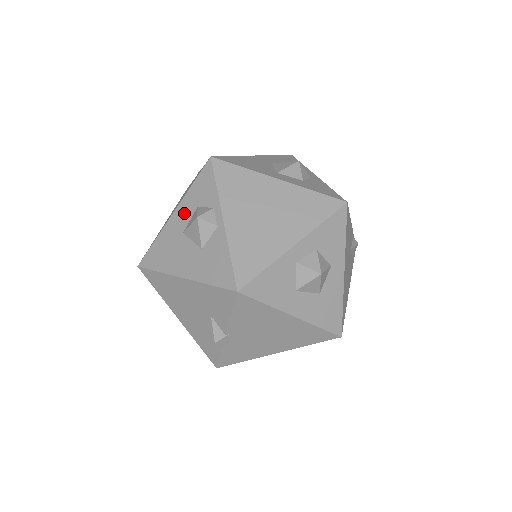
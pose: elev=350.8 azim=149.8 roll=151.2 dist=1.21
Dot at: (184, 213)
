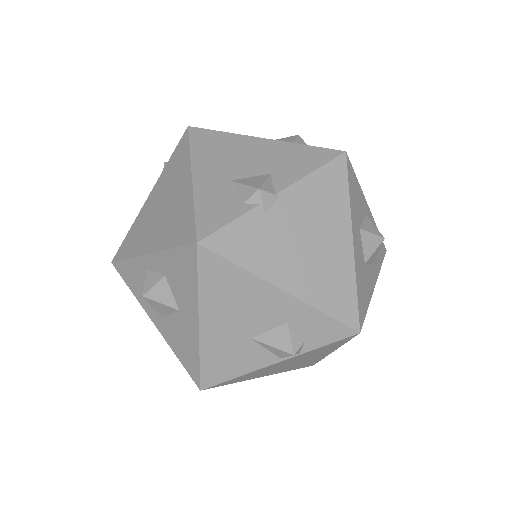
Dot at: occluded
